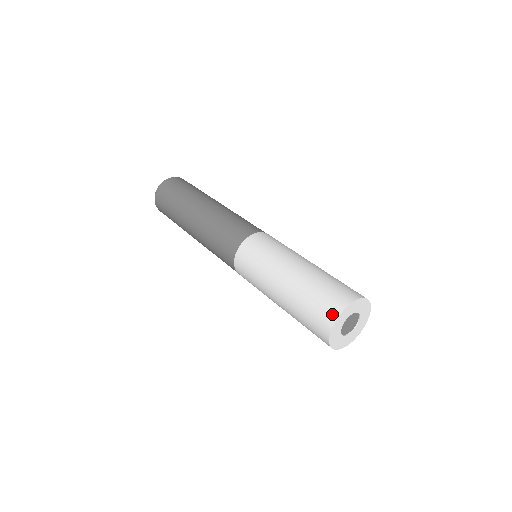
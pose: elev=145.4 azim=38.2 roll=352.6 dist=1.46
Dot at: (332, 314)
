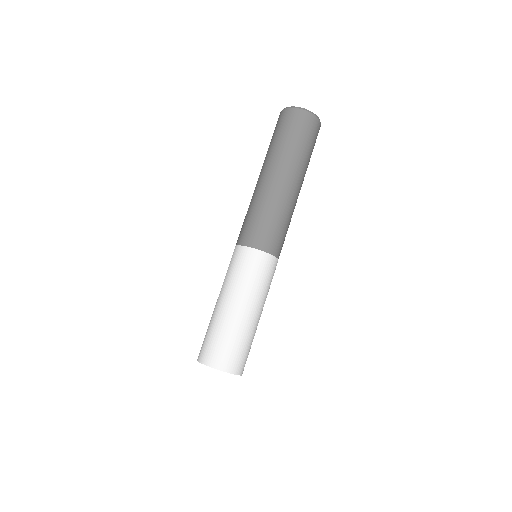
Dot at: (219, 364)
